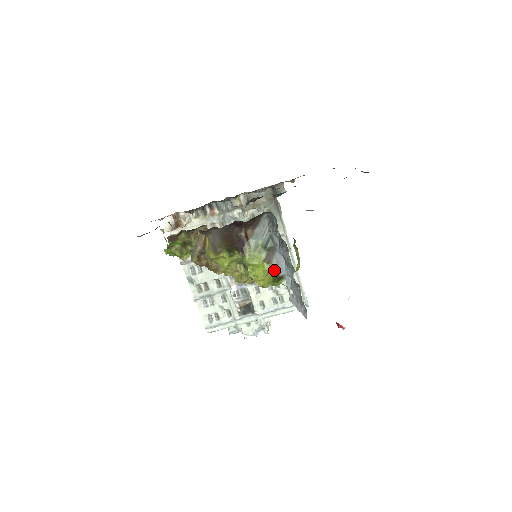
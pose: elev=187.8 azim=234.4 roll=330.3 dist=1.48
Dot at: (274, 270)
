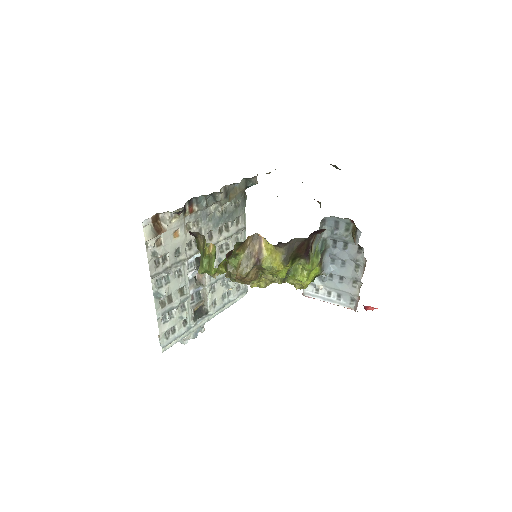
Dot at: (322, 271)
